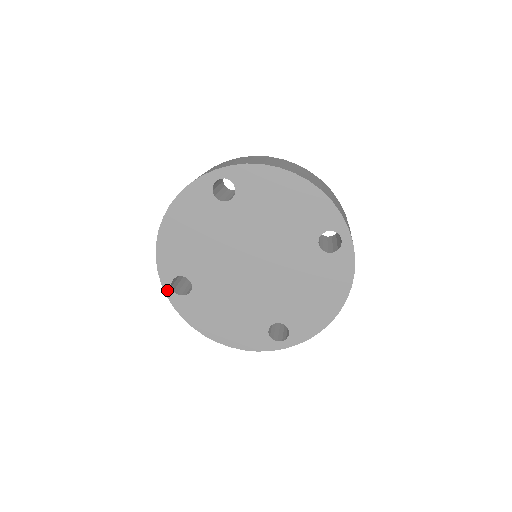
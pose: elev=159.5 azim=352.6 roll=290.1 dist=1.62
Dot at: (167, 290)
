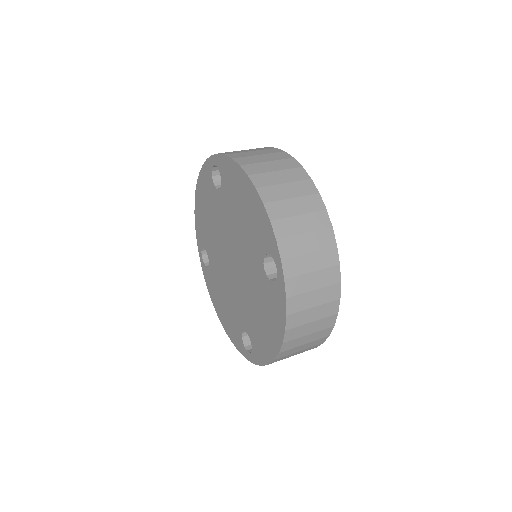
Dot at: (200, 257)
